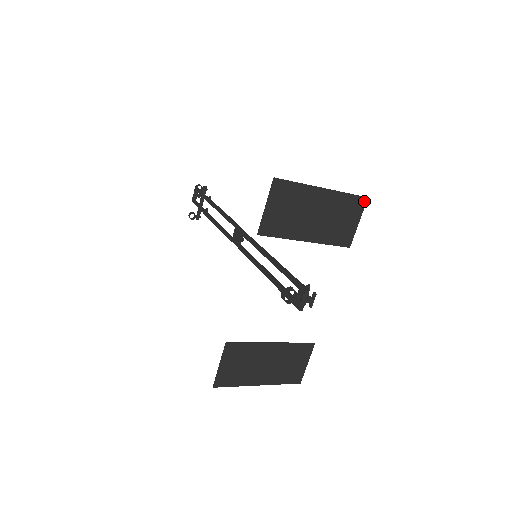
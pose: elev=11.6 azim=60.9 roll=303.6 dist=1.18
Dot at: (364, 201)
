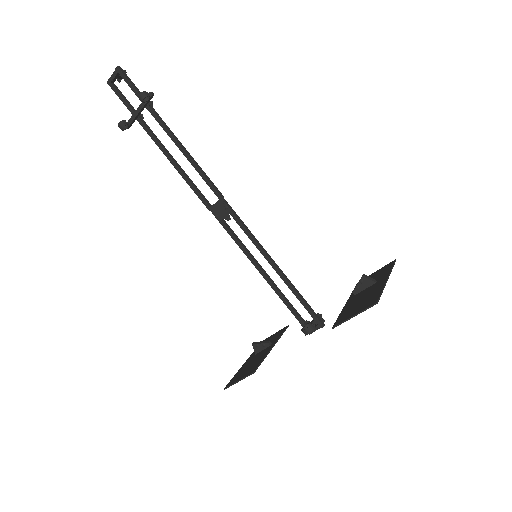
Dot at: occluded
